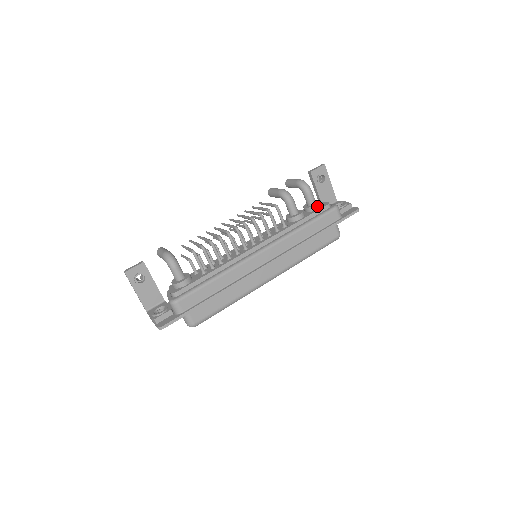
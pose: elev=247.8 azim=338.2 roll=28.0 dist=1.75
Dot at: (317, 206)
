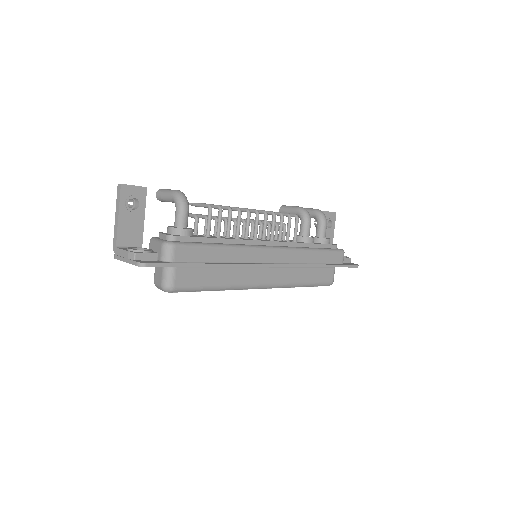
Dot at: (327, 240)
